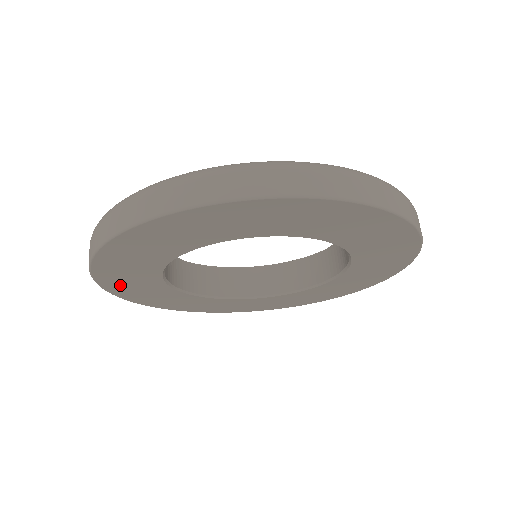
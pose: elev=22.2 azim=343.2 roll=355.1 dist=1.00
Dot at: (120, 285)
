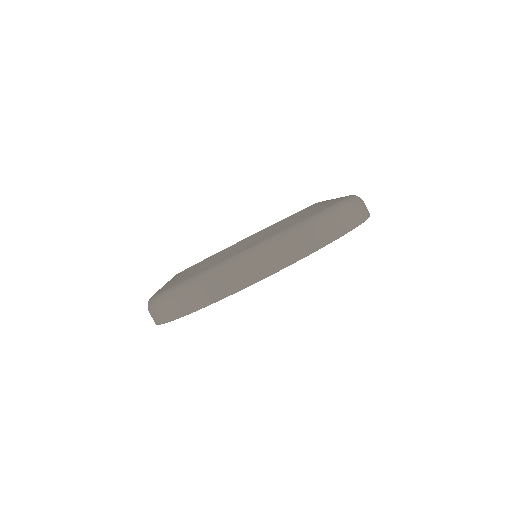
Dot at: occluded
